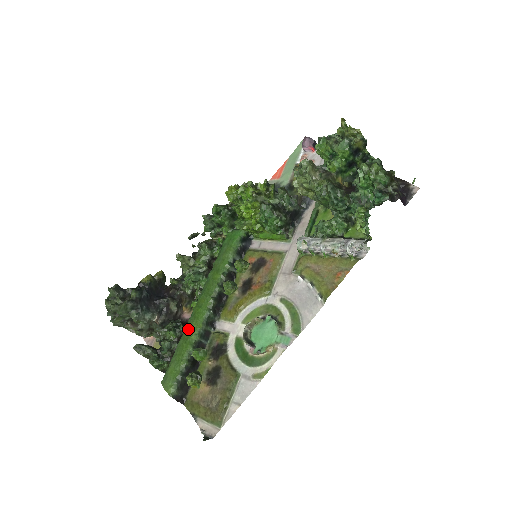
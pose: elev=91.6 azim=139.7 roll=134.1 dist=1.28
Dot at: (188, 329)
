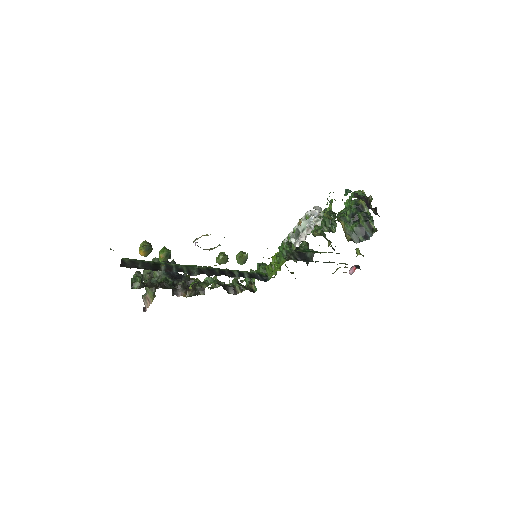
Dot at: occluded
